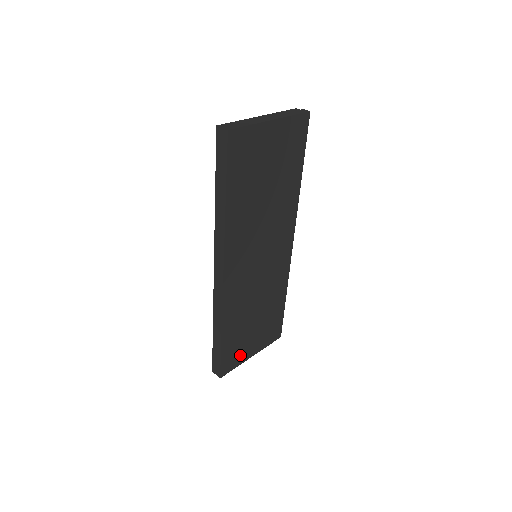
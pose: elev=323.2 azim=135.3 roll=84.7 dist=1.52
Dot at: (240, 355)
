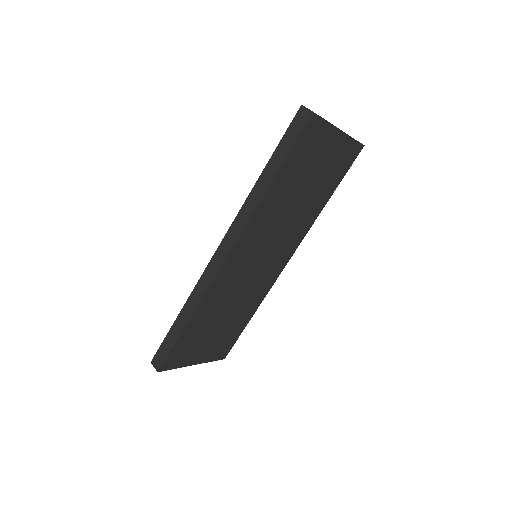
Dot at: (187, 356)
